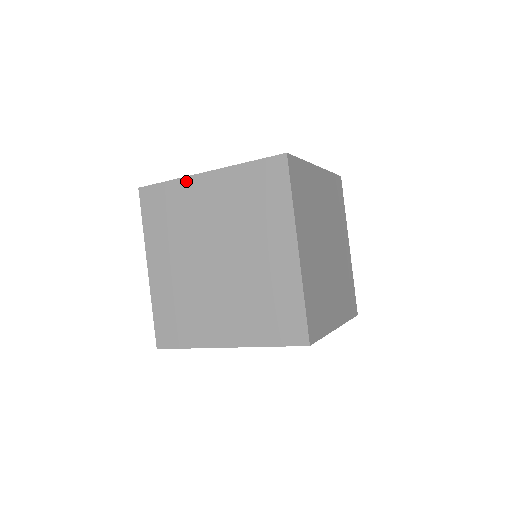
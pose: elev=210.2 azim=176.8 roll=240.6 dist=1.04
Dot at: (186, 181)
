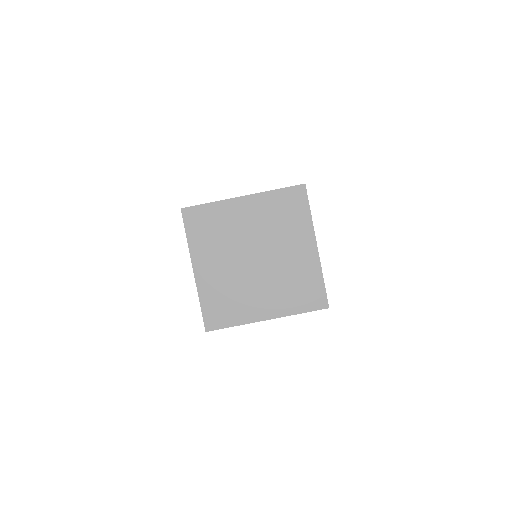
Dot at: occluded
